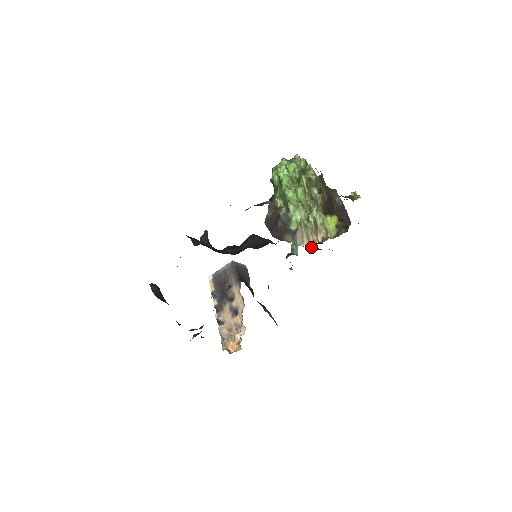
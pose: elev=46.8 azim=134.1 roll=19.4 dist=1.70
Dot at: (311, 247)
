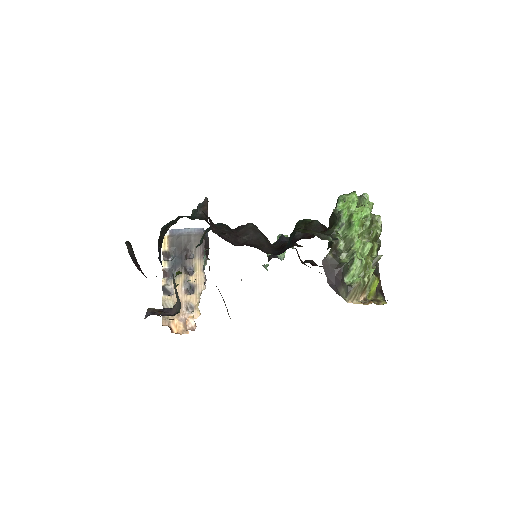
Dot at: (300, 260)
